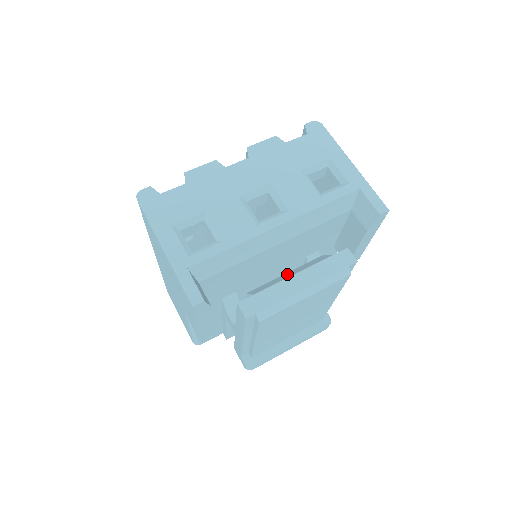
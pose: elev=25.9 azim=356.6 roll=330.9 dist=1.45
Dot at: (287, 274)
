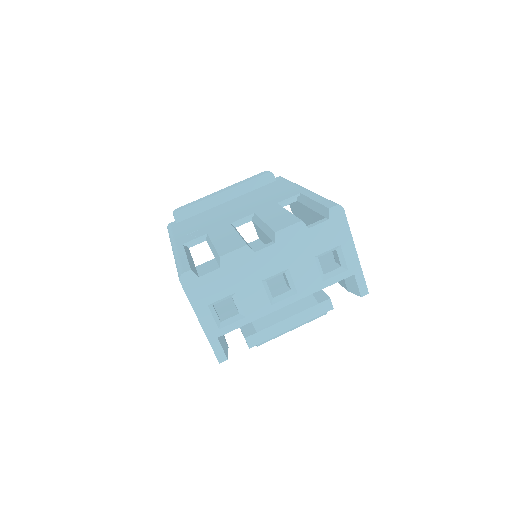
Dot at: (282, 309)
